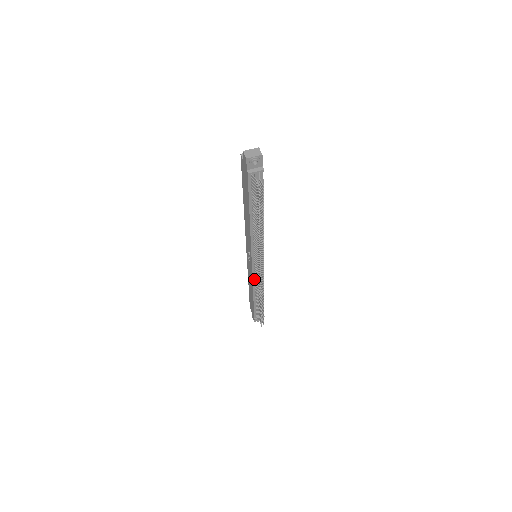
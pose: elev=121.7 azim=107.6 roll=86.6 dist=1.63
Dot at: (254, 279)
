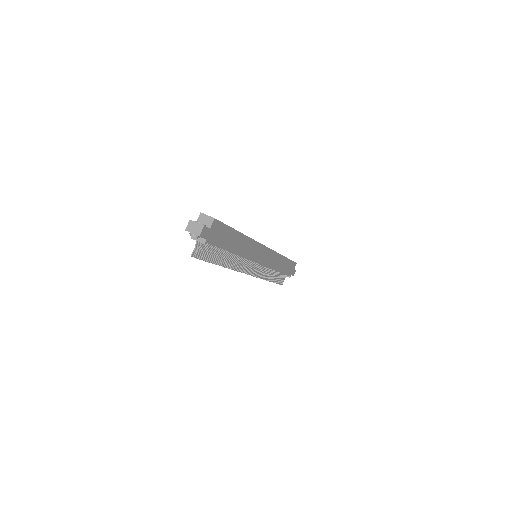
Dot at: occluded
